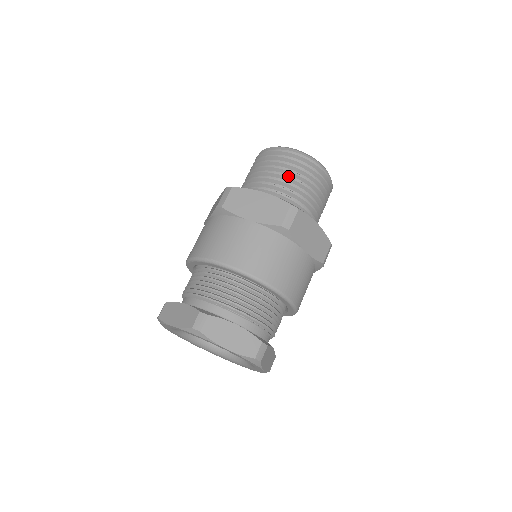
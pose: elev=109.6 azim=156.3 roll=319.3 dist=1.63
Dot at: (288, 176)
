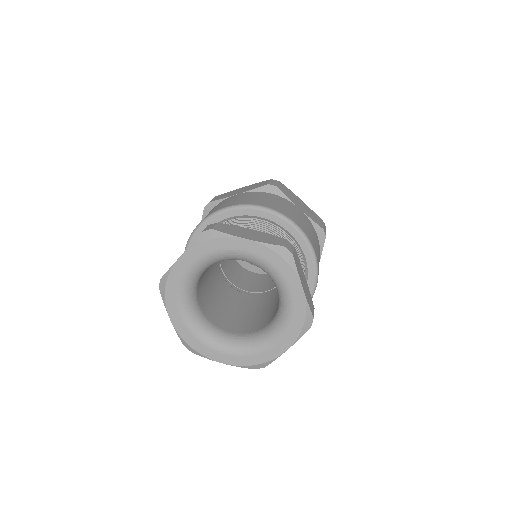
Dot at: occluded
